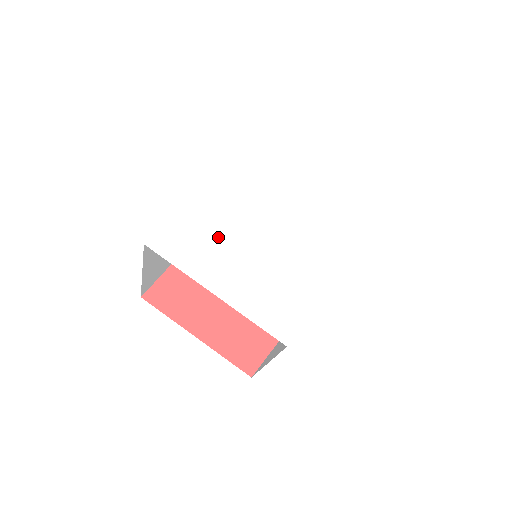
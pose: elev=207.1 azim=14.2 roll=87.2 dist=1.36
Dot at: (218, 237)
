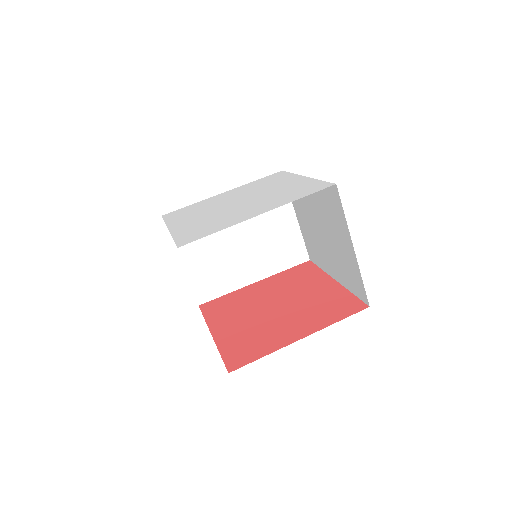
Dot at: (216, 219)
